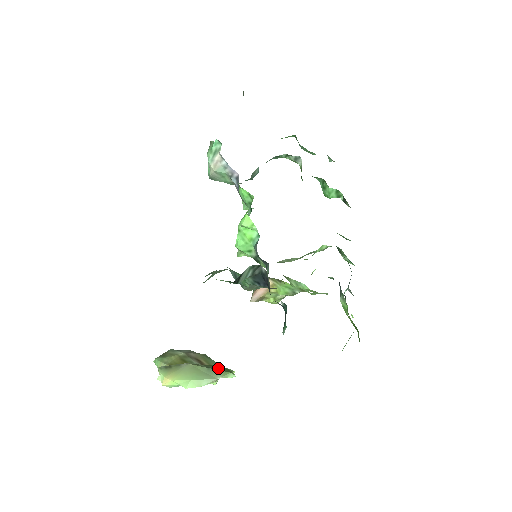
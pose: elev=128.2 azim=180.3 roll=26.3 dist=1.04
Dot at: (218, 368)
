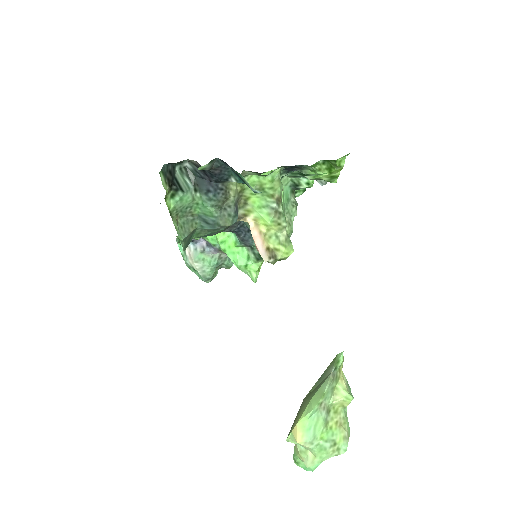
Dot at: (328, 370)
